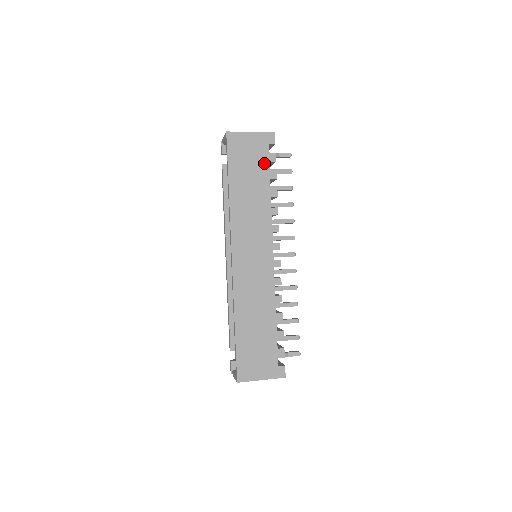
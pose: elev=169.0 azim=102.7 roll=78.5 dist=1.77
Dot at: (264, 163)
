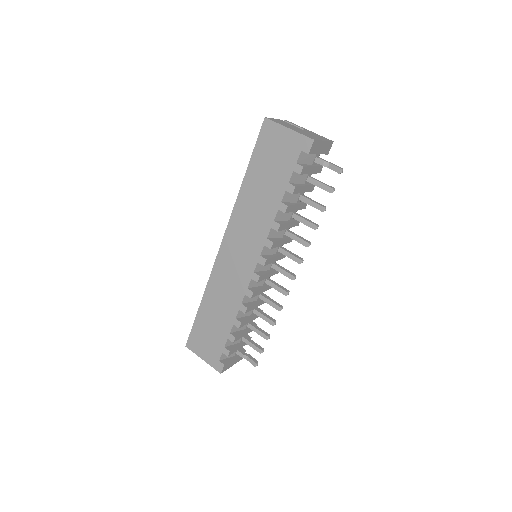
Dot at: (287, 170)
